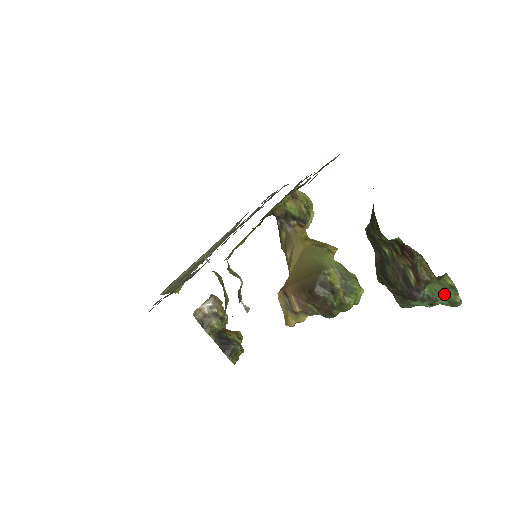
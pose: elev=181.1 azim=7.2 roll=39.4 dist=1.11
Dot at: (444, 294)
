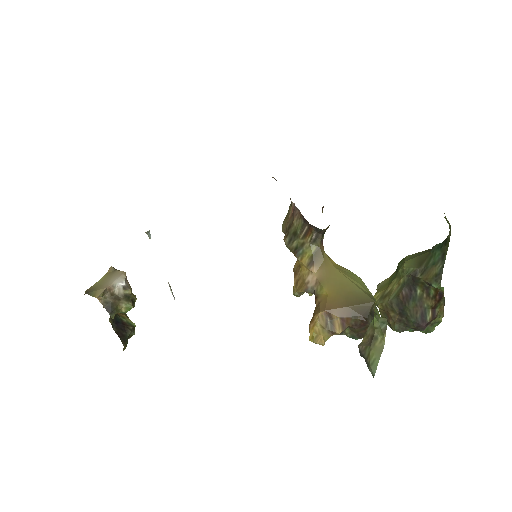
Dot at: (429, 325)
